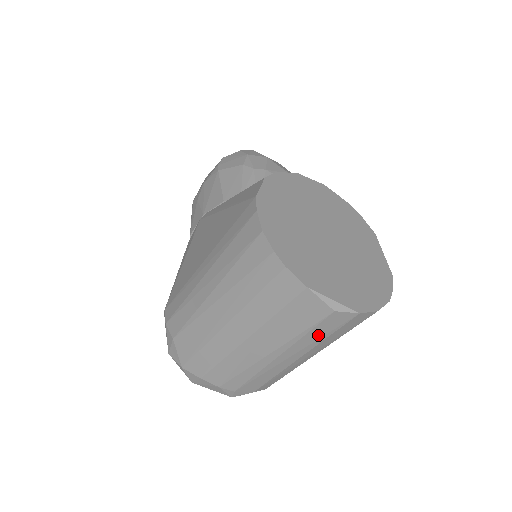
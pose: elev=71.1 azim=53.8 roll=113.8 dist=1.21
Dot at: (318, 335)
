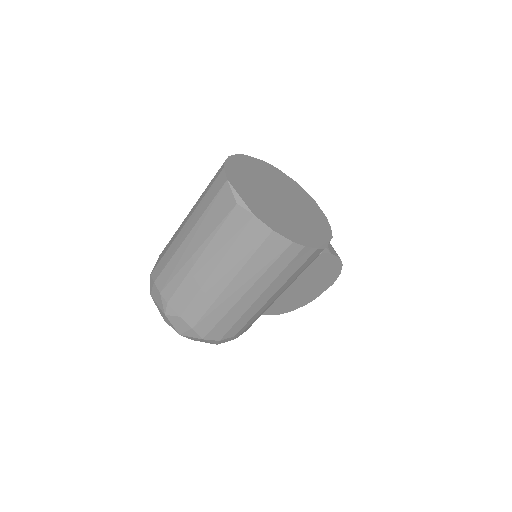
Dot at: (226, 236)
